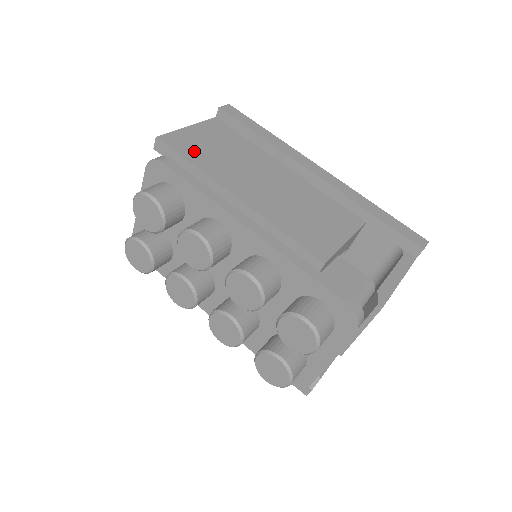
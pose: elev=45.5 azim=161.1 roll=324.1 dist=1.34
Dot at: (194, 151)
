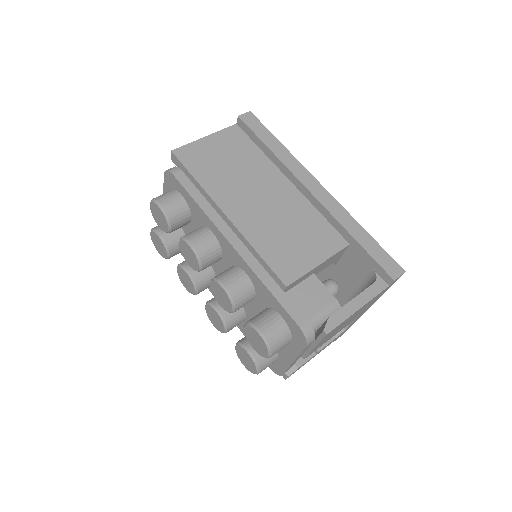
Dot at: (202, 165)
